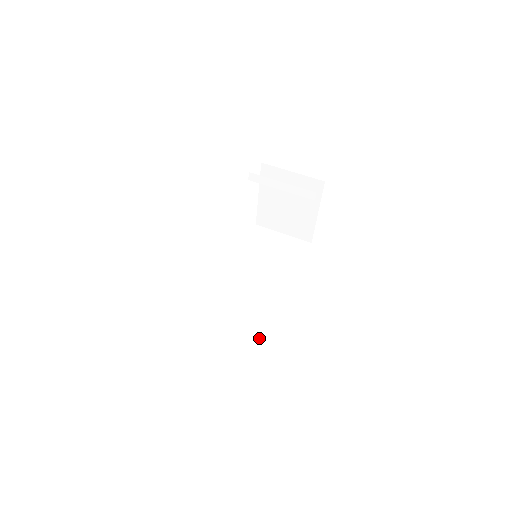
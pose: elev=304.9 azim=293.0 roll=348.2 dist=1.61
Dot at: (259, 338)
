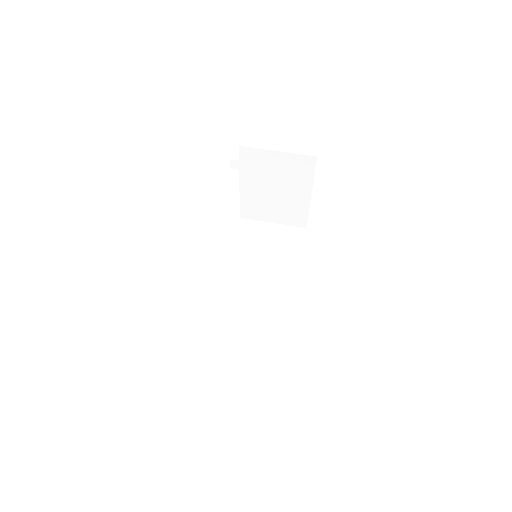
Dot at: (277, 350)
